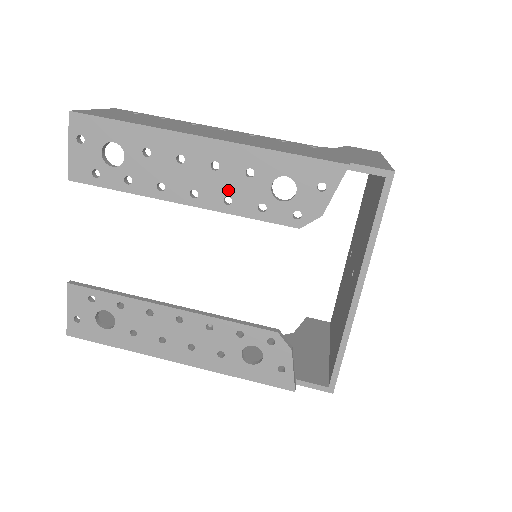
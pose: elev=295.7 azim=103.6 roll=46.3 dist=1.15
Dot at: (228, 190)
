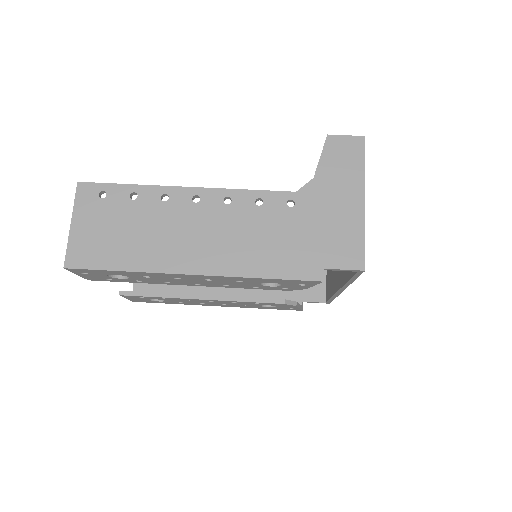
Dot at: (224, 284)
